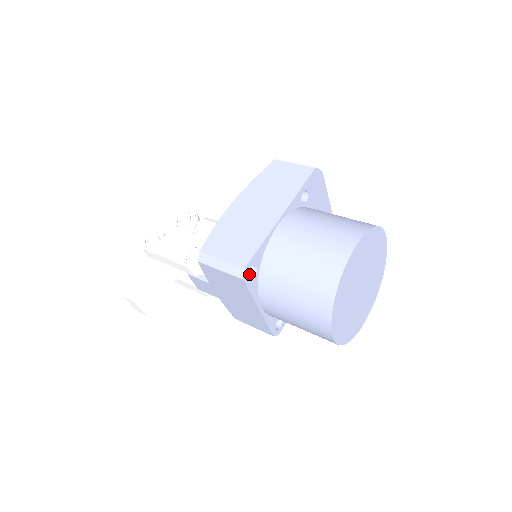
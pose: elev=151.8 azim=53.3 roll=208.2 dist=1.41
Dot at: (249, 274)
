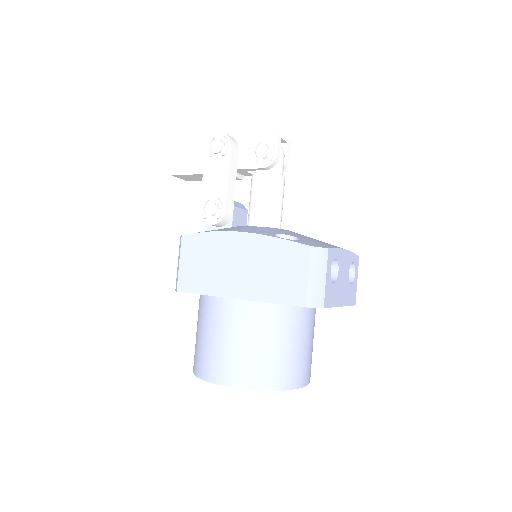
Dot at: occluded
